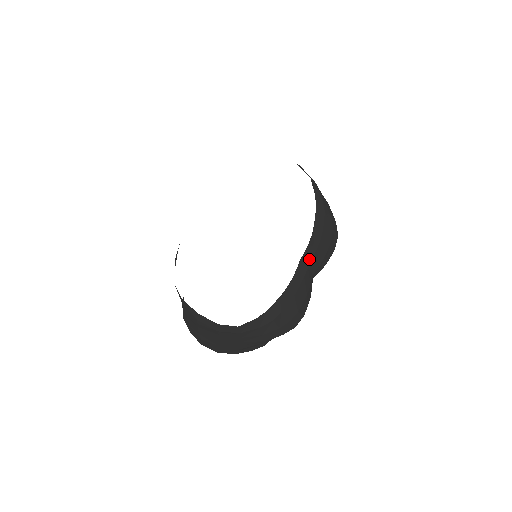
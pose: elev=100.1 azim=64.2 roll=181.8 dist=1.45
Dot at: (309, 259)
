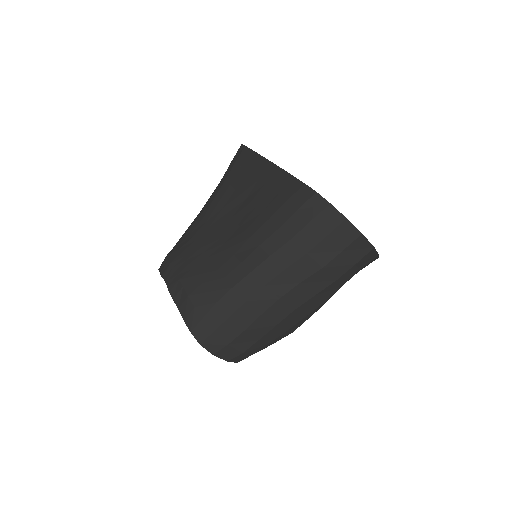
Dot at: occluded
